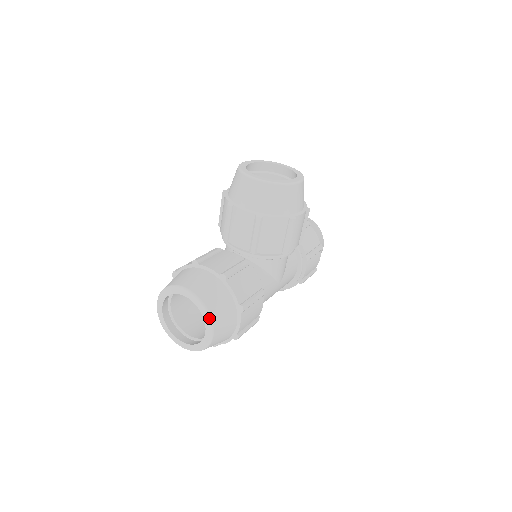
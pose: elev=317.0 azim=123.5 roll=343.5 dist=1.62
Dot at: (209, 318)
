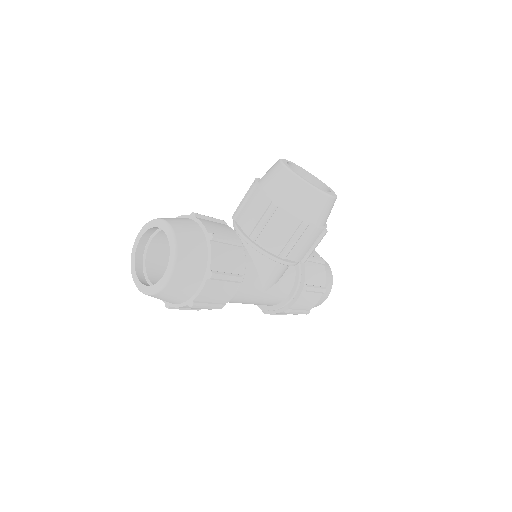
Dot at: (174, 261)
